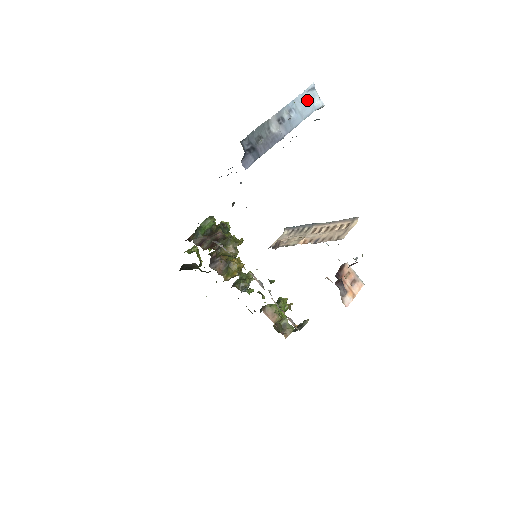
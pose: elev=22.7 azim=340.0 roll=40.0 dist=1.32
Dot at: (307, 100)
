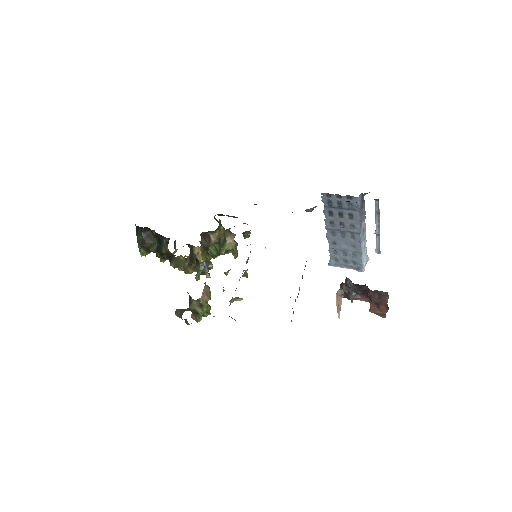
Dot at: (365, 256)
